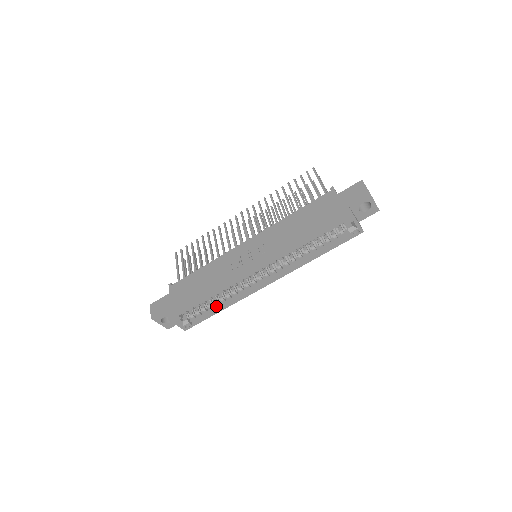
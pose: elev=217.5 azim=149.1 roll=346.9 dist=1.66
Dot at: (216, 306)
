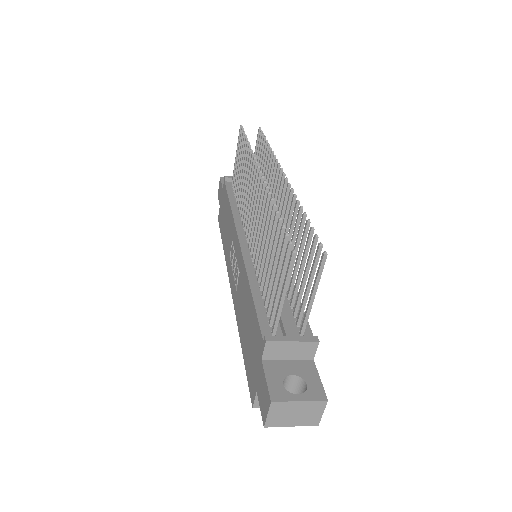
Dot at: occluded
